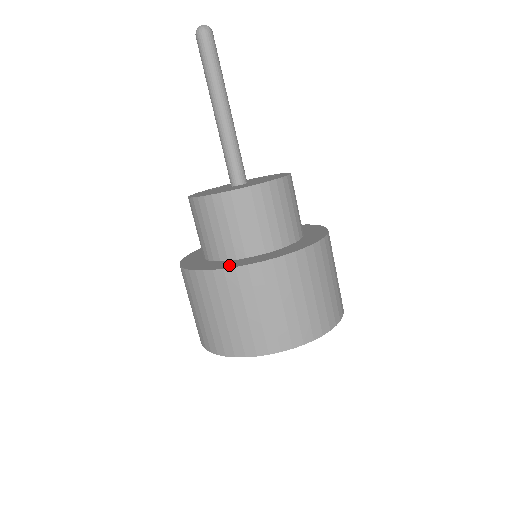
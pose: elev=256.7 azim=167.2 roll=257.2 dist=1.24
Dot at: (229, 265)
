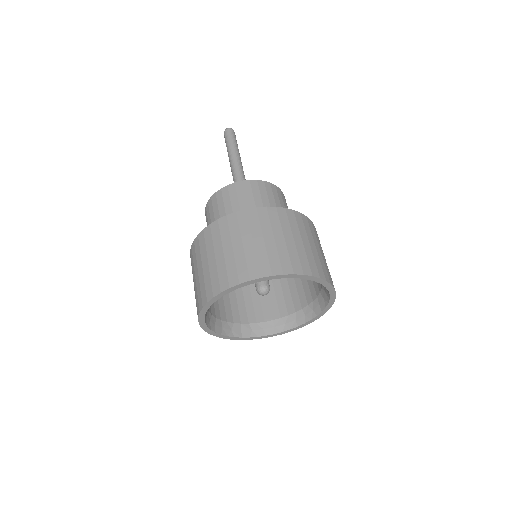
Dot at: occluded
